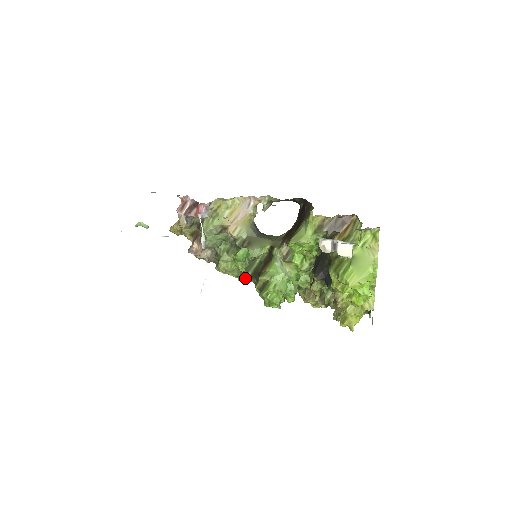
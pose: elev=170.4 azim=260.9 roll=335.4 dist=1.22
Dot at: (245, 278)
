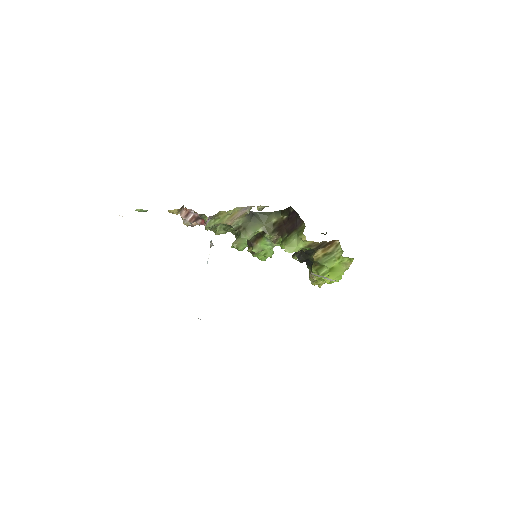
Dot at: occluded
